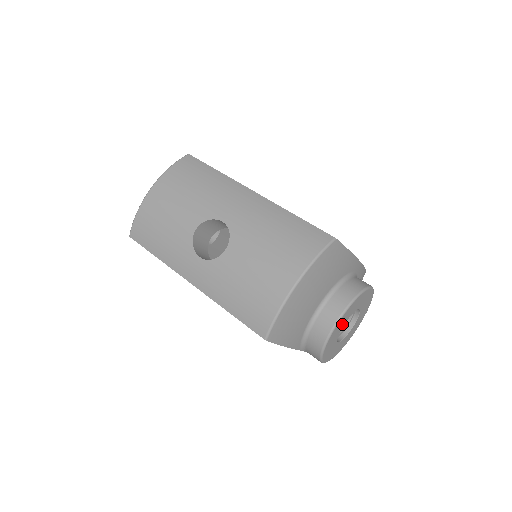
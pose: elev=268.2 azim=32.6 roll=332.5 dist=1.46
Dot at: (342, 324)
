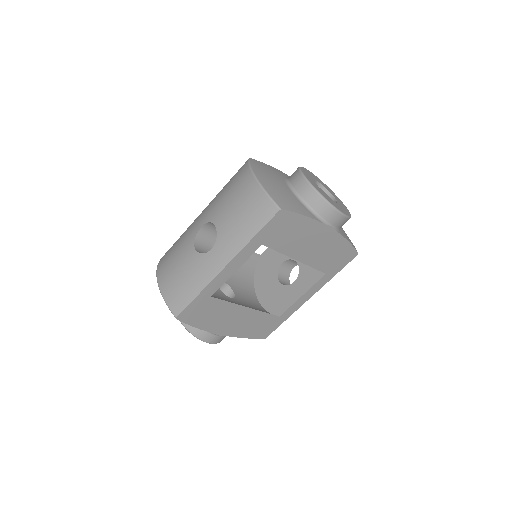
Dot at: (314, 184)
